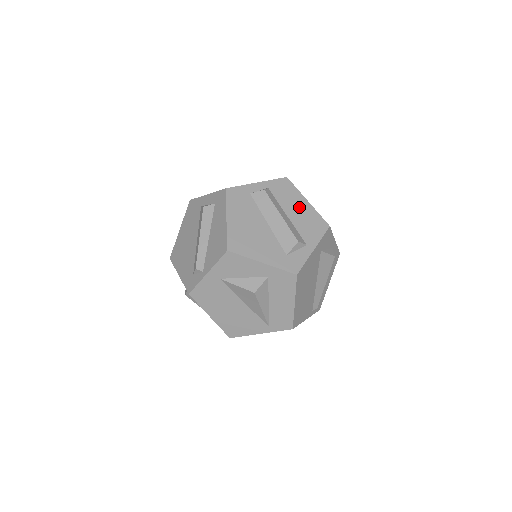
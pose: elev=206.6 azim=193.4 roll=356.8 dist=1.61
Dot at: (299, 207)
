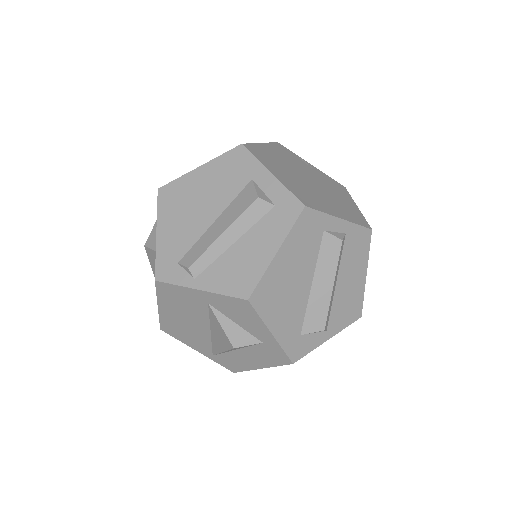
Dot at: (354, 278)
